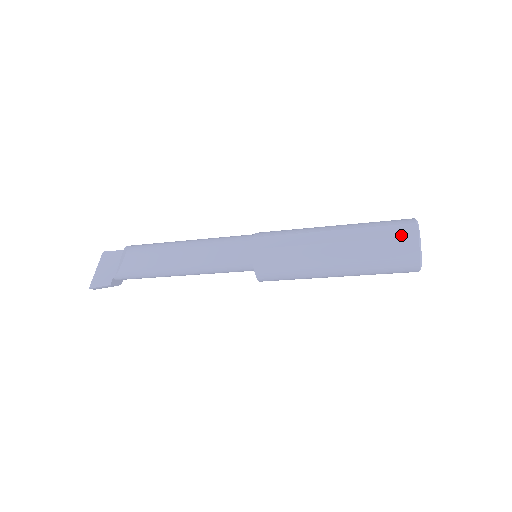
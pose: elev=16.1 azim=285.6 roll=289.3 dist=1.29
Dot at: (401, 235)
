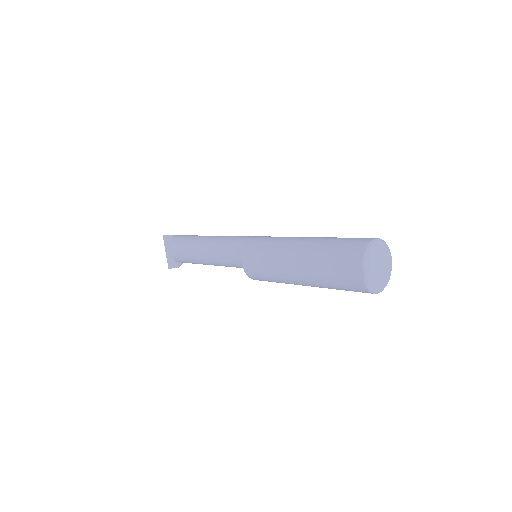
Dot at: (349, 278)
